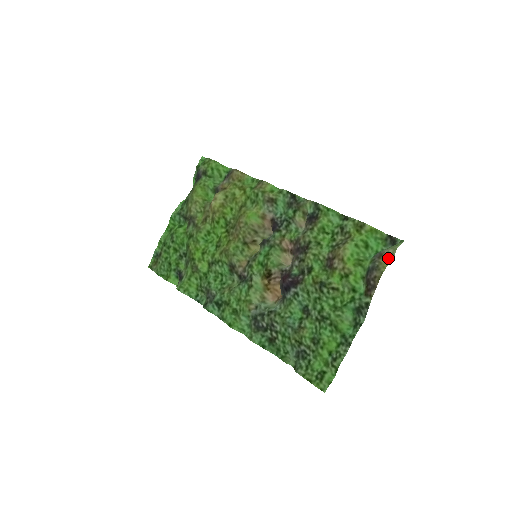
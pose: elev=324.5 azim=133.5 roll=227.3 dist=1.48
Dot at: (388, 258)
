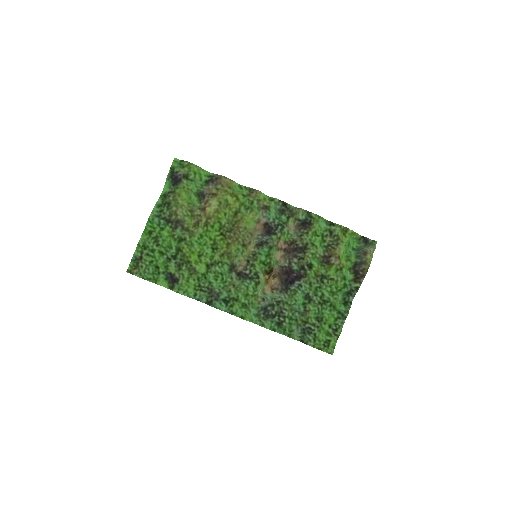
Dot at: (371, 255)
